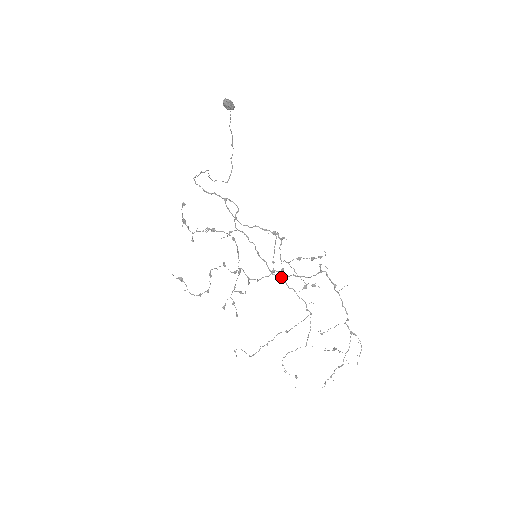
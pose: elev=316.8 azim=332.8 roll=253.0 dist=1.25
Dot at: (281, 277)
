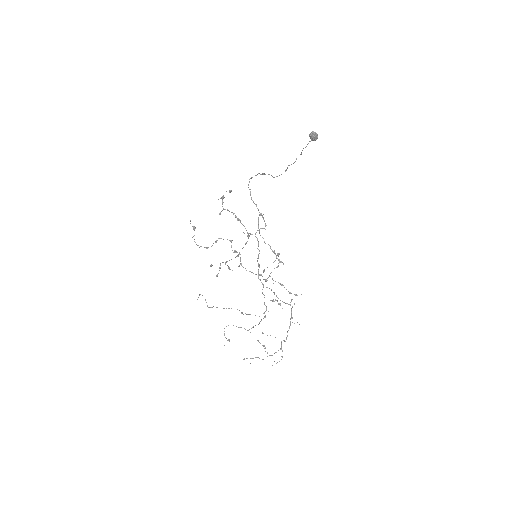
Dot at: (262, 283)
